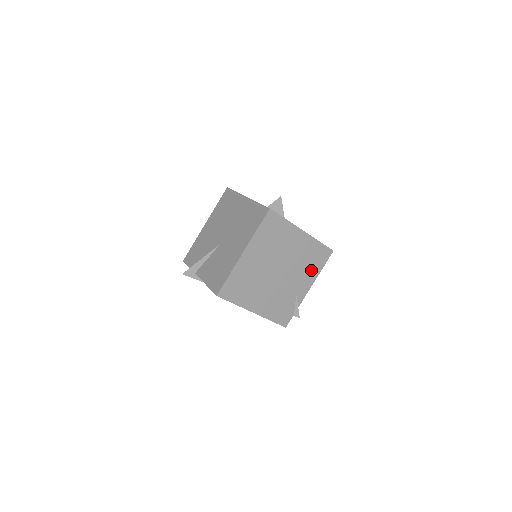
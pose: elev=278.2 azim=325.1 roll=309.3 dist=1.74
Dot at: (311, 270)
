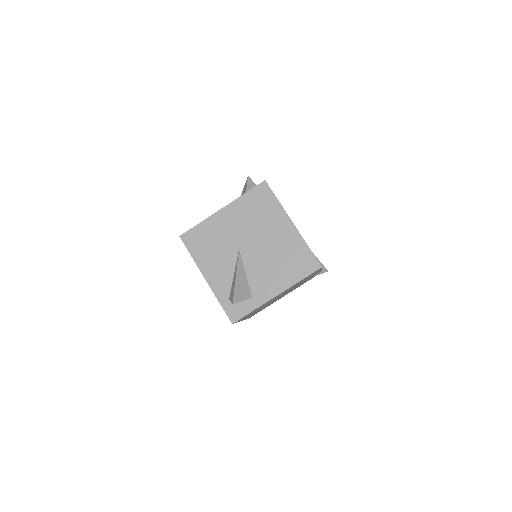
Dot at: occluded
